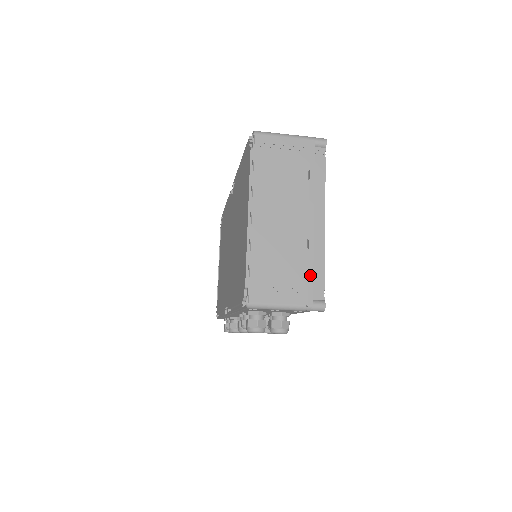
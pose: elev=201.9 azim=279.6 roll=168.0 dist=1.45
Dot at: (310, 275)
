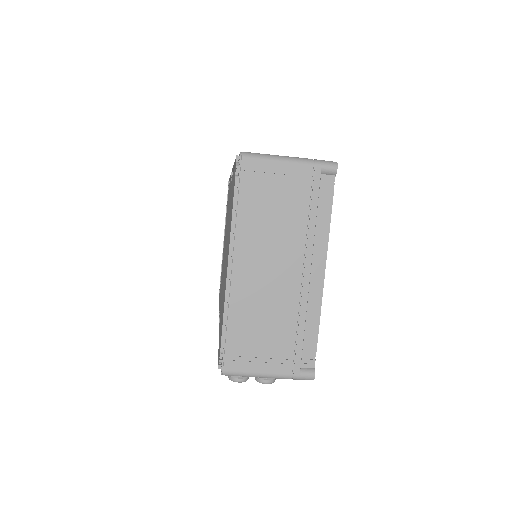
Dot at: (299, 341)
